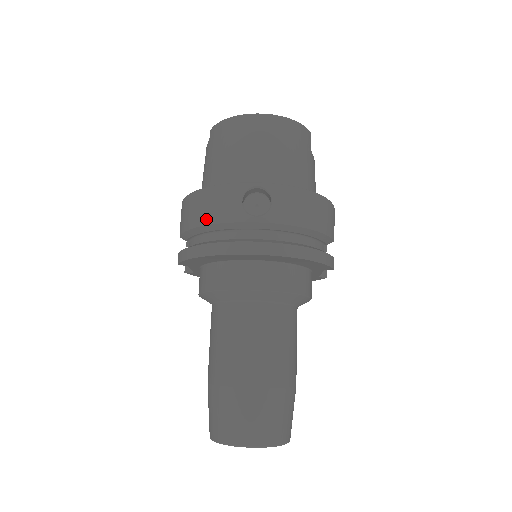
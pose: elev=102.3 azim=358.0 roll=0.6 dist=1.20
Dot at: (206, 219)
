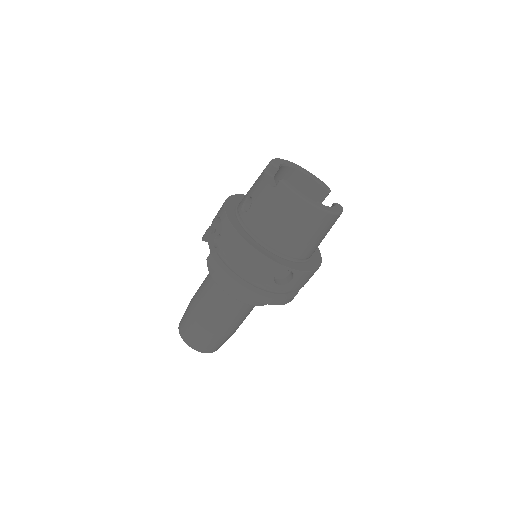
Dot at: (247, 270)
